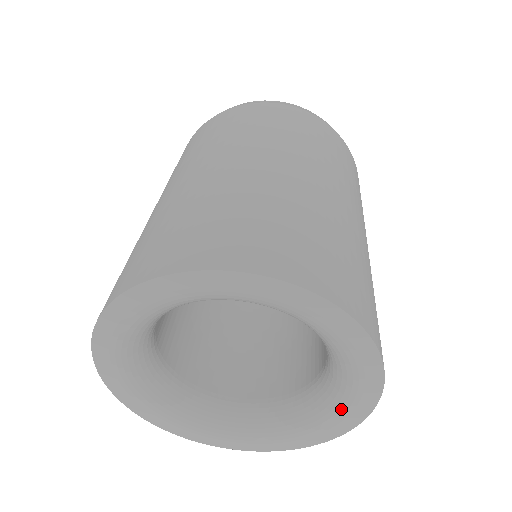
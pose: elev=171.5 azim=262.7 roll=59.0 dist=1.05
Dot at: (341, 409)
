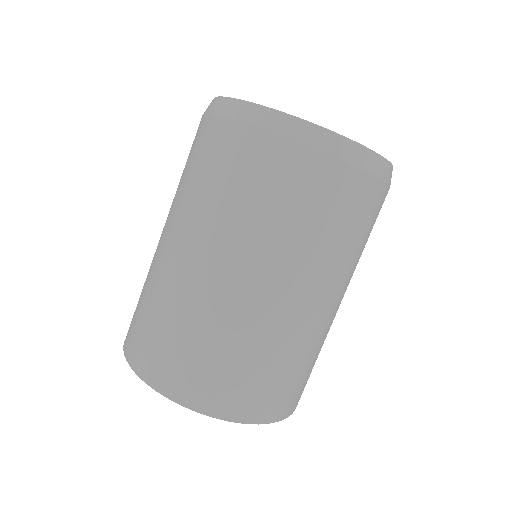
Dot at: occluded
